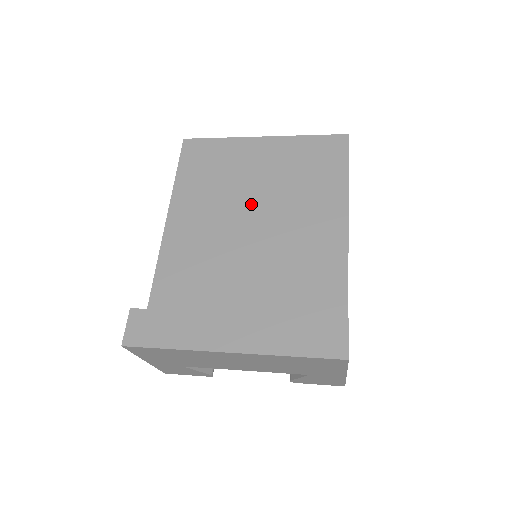
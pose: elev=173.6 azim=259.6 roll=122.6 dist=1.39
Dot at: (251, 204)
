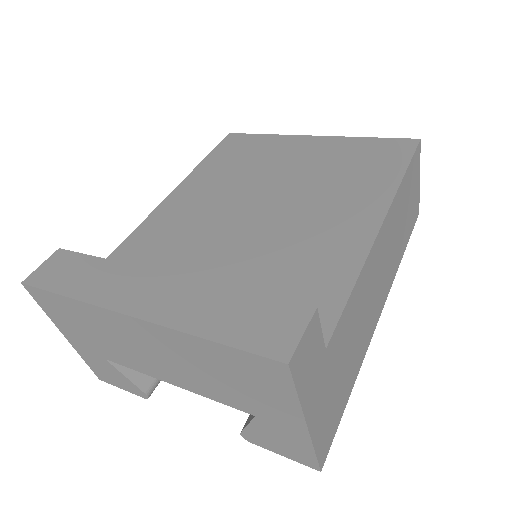
Dot at: (267, 191)
